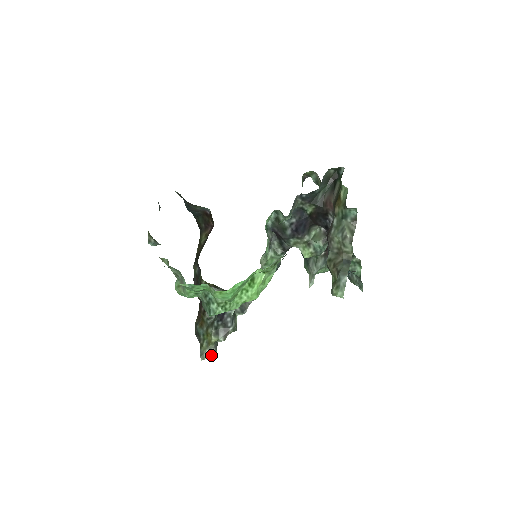
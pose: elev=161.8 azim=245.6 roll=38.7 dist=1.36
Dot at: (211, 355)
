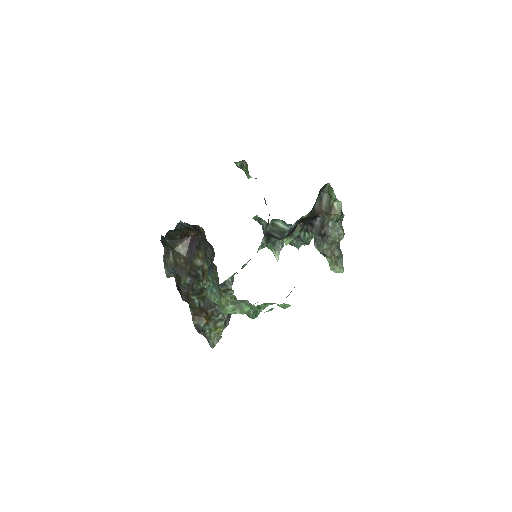
Dot at: occluded
